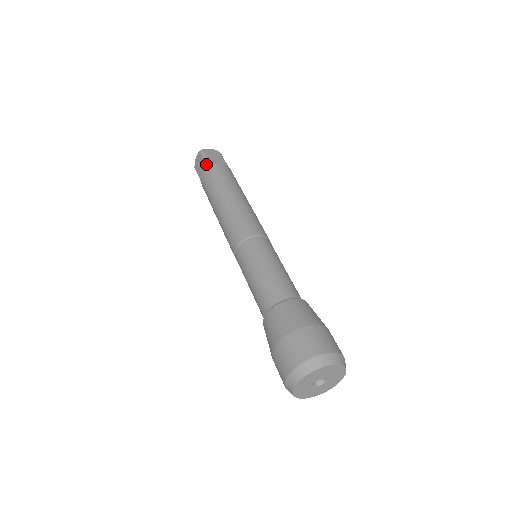
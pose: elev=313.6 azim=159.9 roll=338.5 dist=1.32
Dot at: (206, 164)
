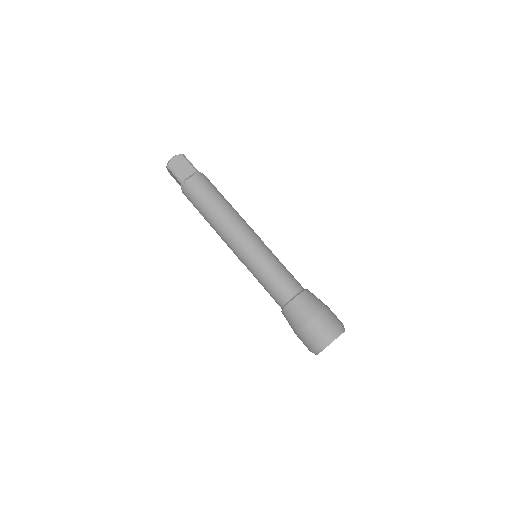
Dot at: (179, 182)
